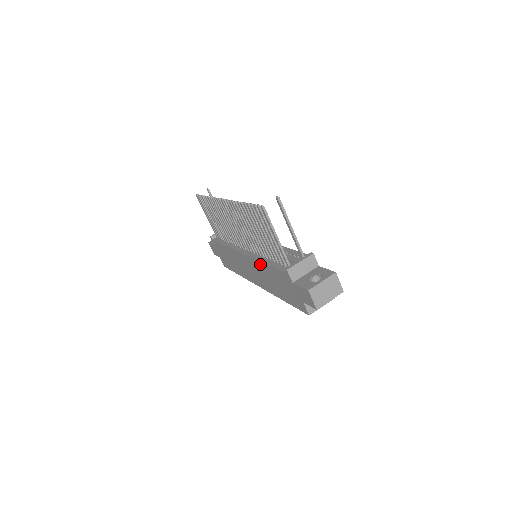
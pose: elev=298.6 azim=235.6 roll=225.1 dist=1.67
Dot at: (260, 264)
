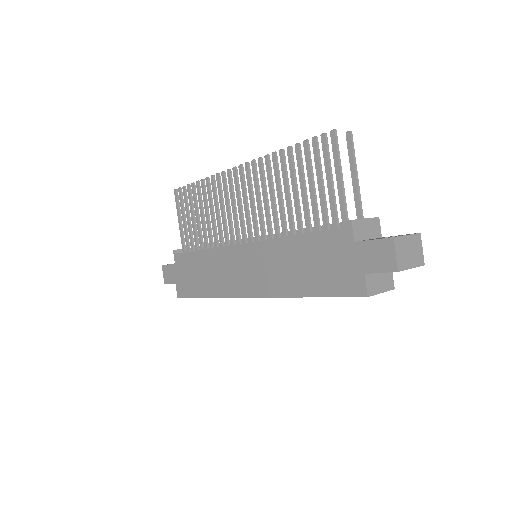
Dot at: (280, 244)
